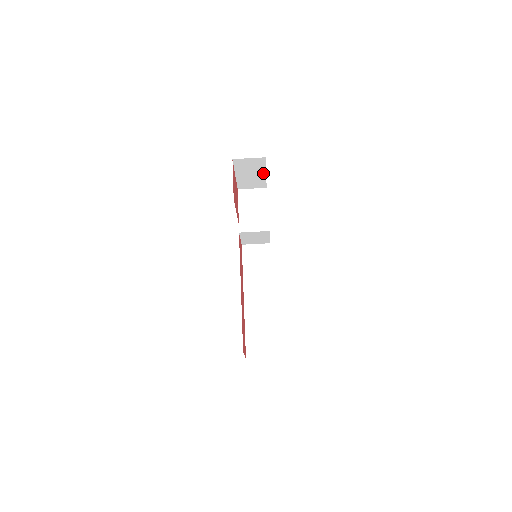
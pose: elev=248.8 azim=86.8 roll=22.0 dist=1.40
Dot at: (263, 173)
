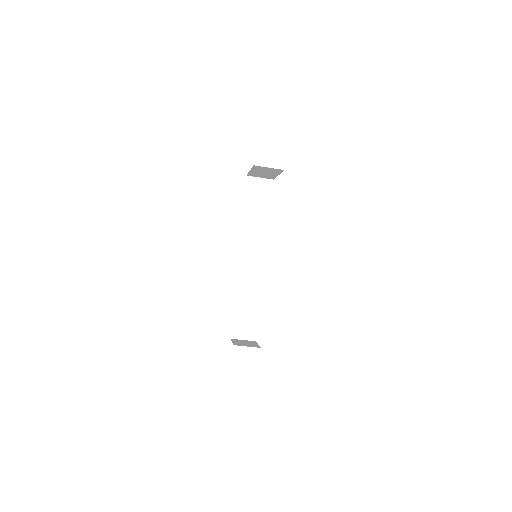
Dot at: (276, 174)
